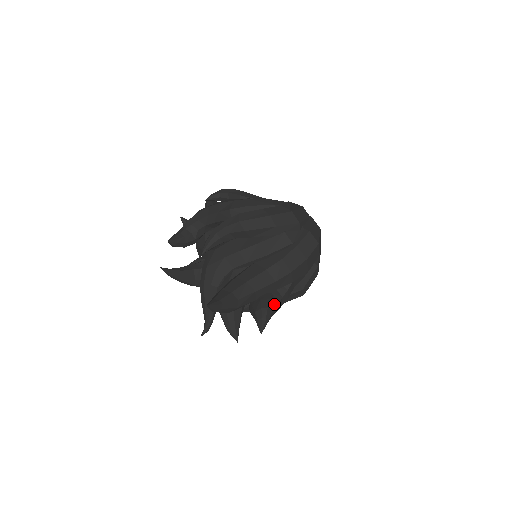
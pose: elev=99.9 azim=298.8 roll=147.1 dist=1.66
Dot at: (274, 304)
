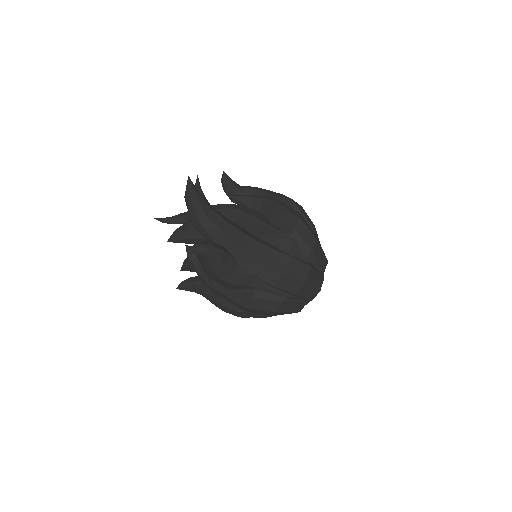
Dot at: (223, 258)
